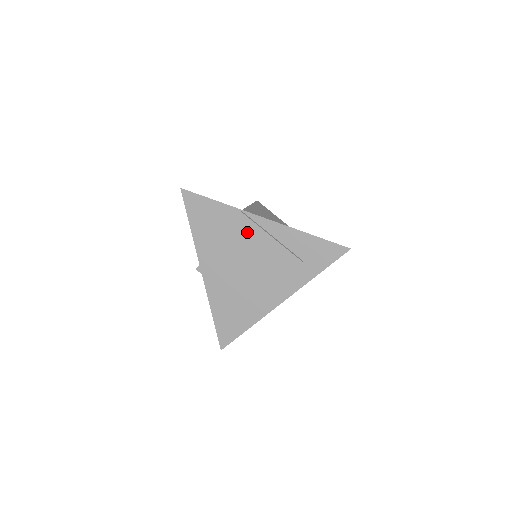
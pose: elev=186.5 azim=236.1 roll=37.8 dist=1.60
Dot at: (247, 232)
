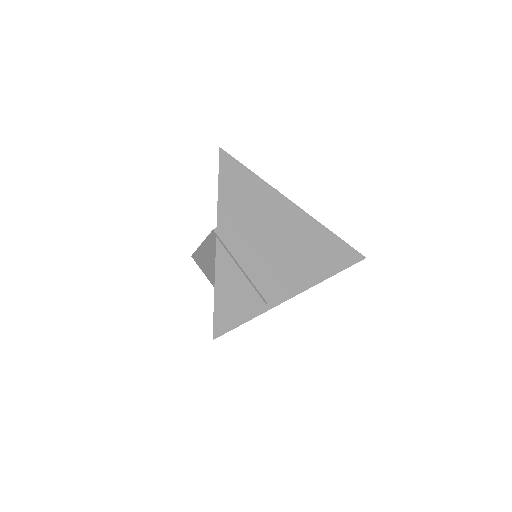
Dot at: (279, 210)
